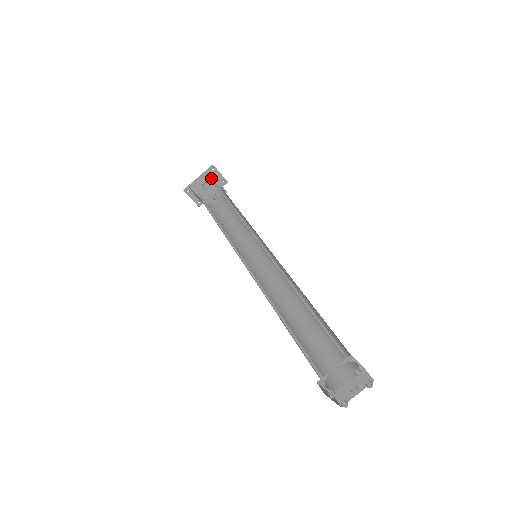
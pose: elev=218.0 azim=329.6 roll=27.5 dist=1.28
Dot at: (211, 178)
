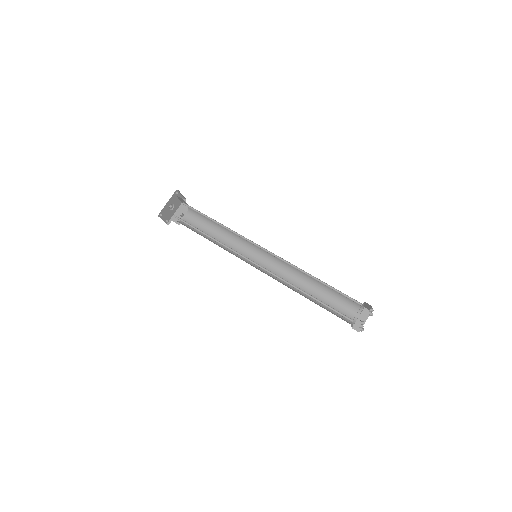
Dot at: (175, 200)
